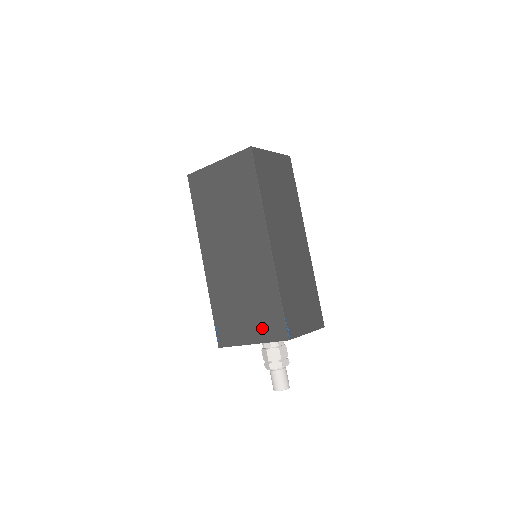
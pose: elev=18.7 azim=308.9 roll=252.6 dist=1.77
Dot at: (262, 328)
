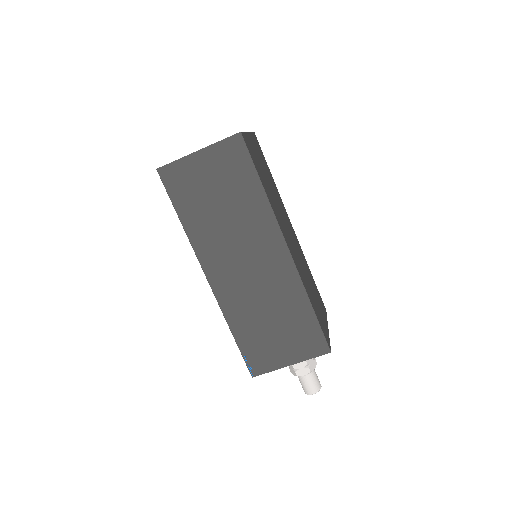
Dot at: occluded
